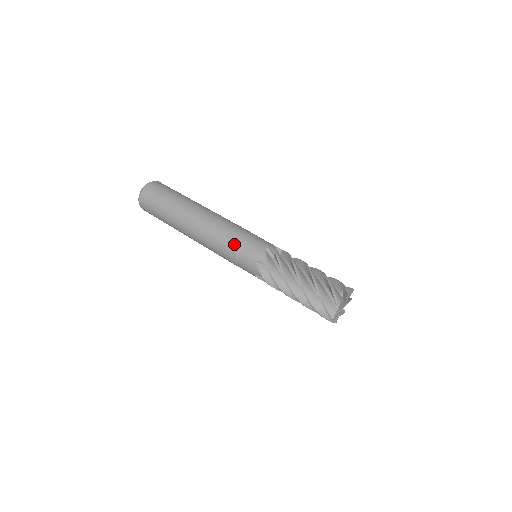
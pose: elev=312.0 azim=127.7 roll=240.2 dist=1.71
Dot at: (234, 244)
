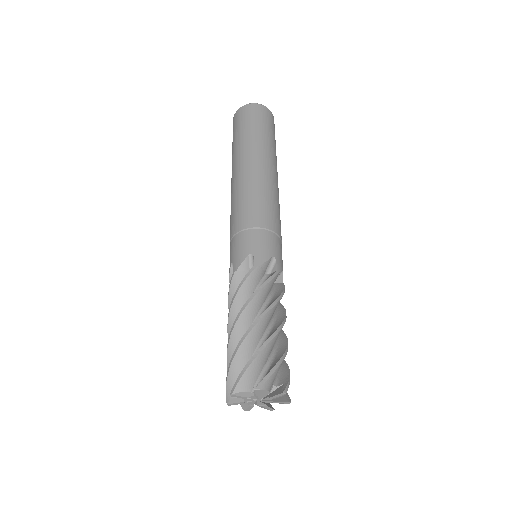
Dot at: (257, 218)
